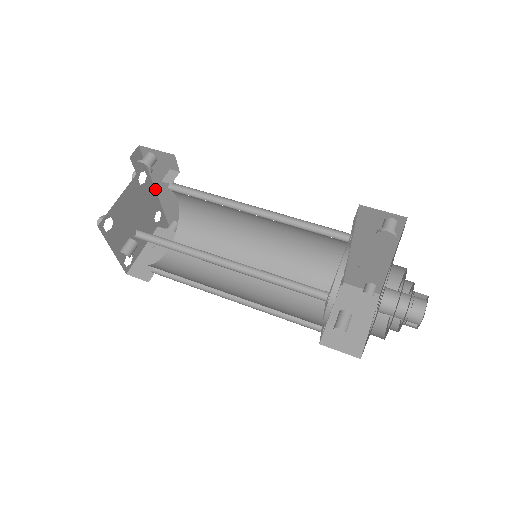
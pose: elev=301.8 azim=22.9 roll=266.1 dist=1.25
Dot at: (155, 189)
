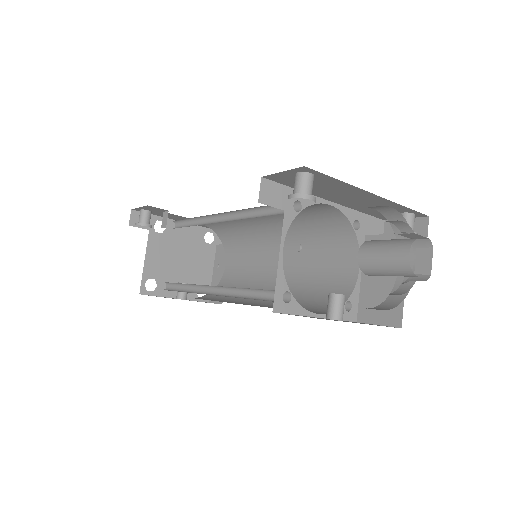
Dot at: occluded
